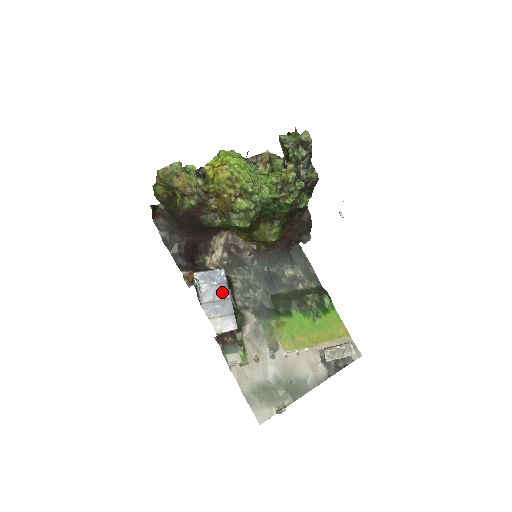
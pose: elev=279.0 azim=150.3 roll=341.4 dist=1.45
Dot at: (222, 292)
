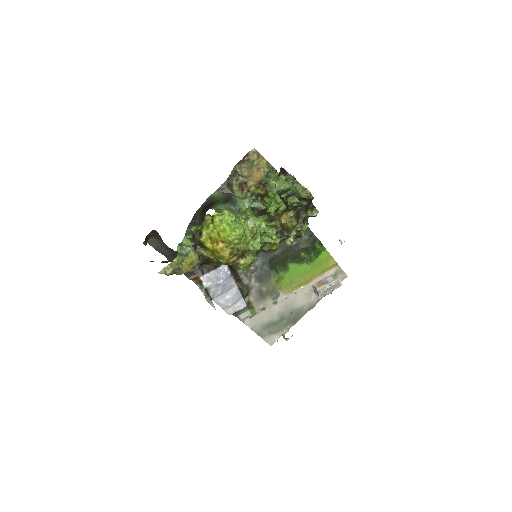
Dot at: (229, 284)
